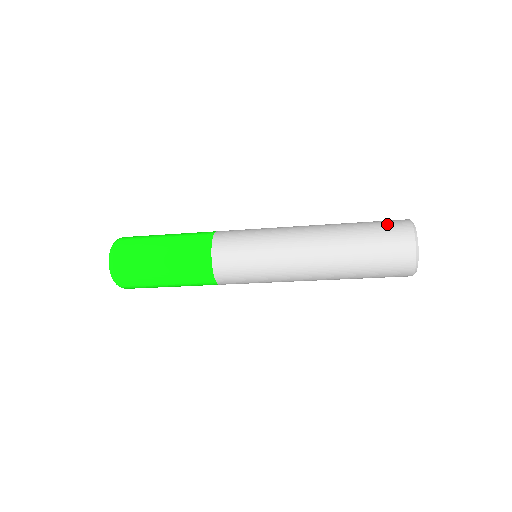
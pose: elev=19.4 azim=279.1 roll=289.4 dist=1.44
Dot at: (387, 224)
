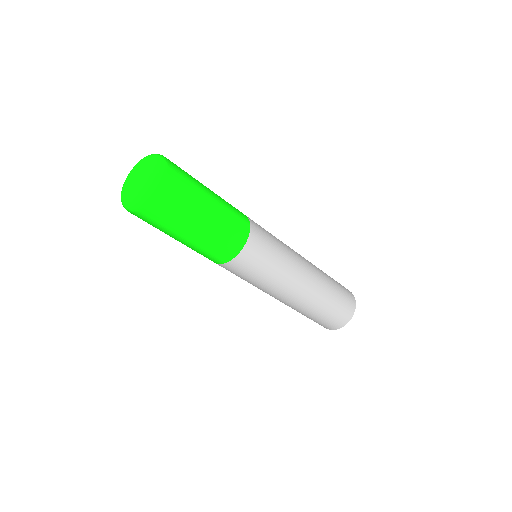
Dot at: occluded
